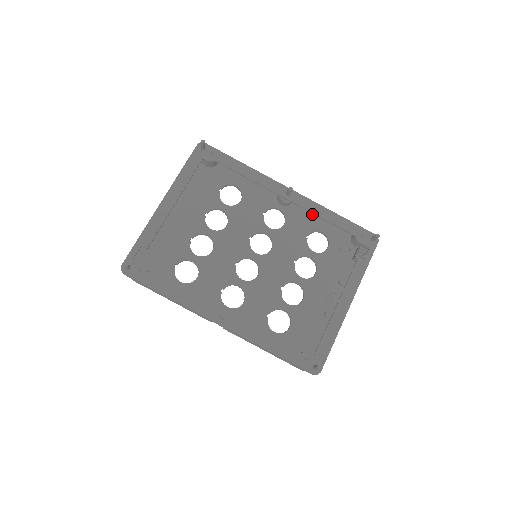
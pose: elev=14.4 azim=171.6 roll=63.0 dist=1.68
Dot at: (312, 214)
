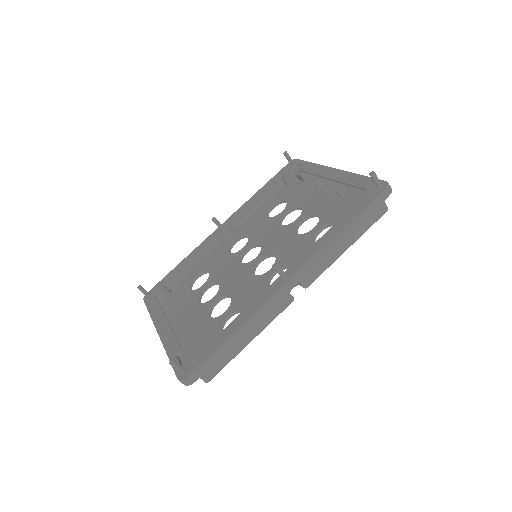
Dot at: (253, 216)
